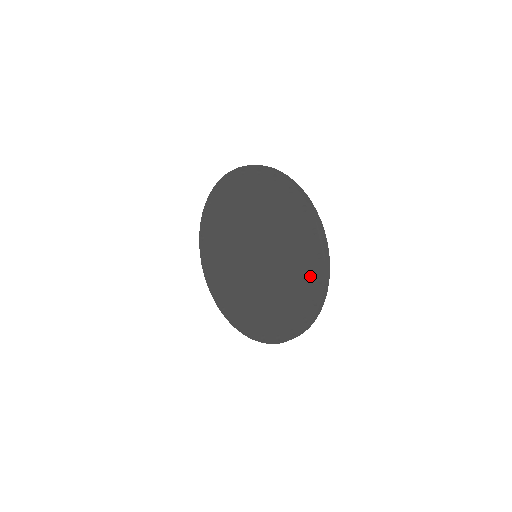
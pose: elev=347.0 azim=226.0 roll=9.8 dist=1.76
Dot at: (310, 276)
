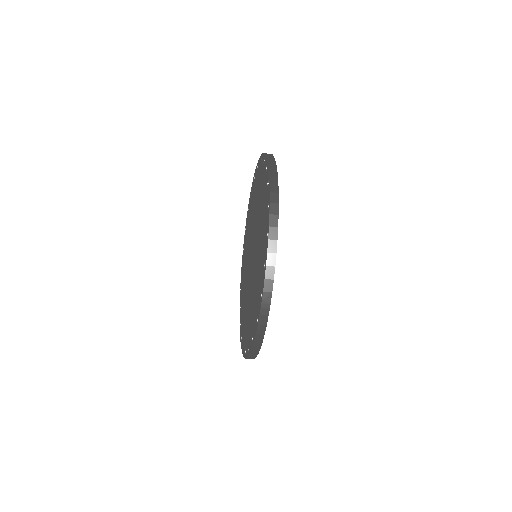
Dot at: (259, 173)
